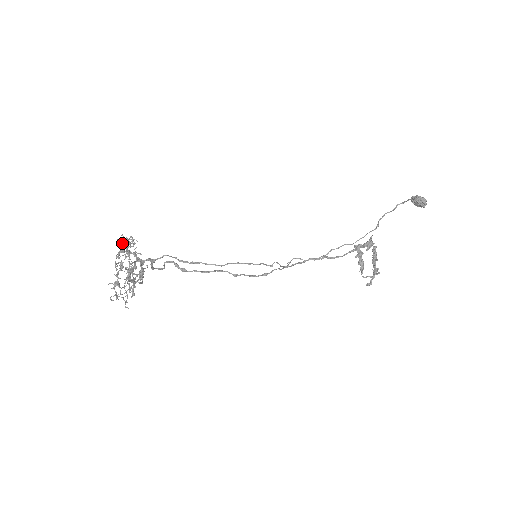
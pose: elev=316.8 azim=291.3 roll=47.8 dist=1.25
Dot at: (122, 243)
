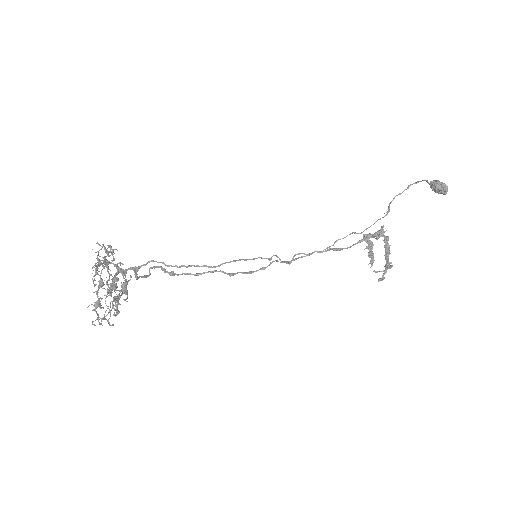
Dot at: (97, 251)
